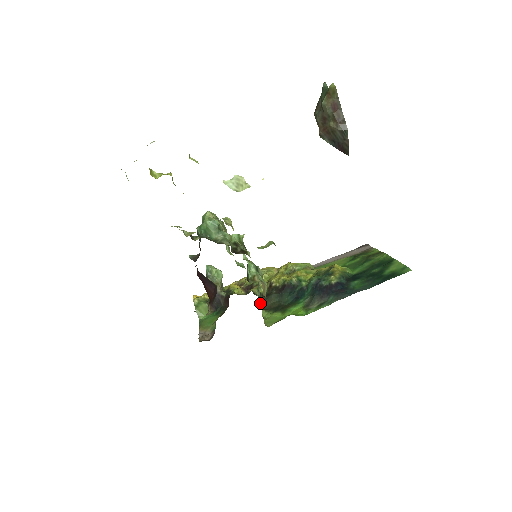
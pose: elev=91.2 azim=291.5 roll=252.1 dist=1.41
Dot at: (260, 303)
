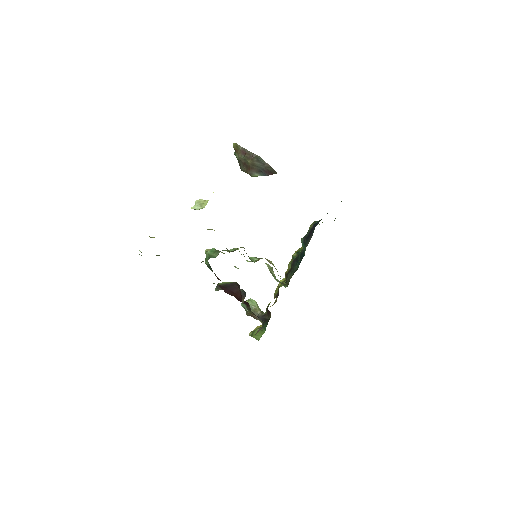
Dot at: occluded
